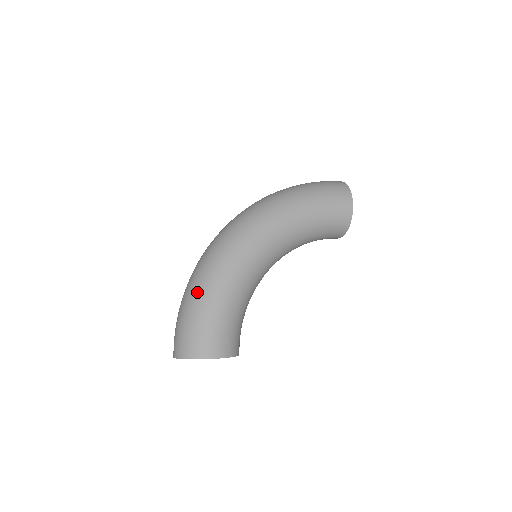
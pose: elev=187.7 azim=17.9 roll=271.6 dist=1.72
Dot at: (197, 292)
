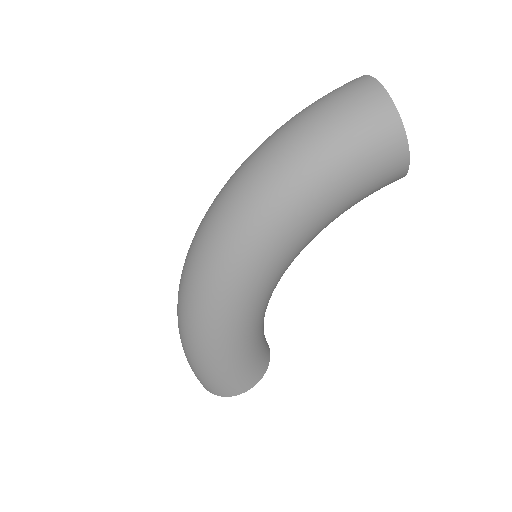
Dot at: (195, 349)
